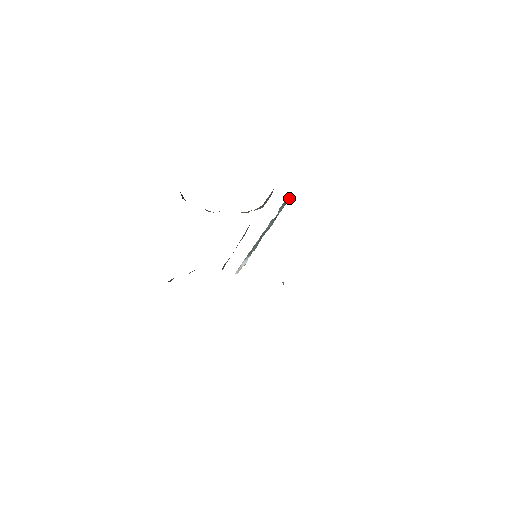
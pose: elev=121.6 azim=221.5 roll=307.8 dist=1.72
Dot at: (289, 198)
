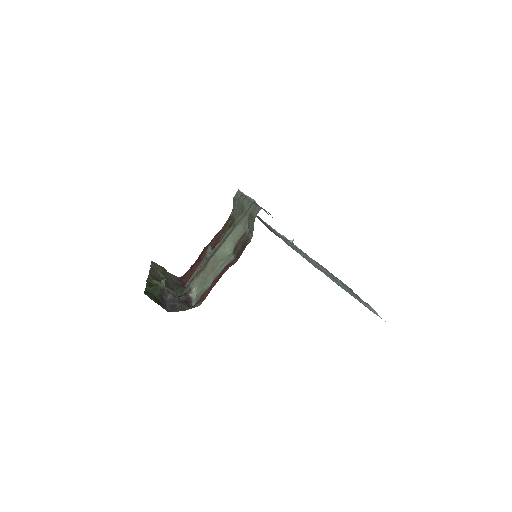
Dot at: occluded
